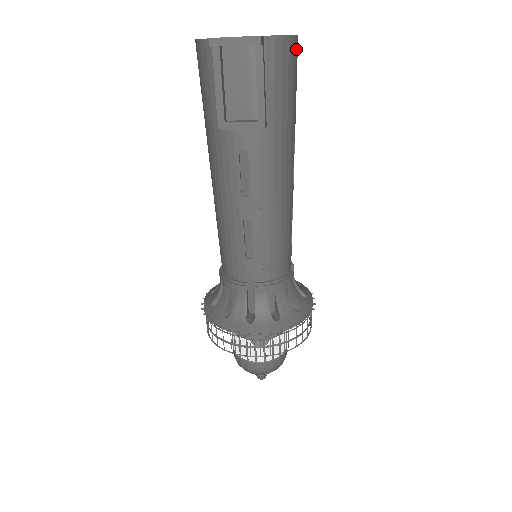
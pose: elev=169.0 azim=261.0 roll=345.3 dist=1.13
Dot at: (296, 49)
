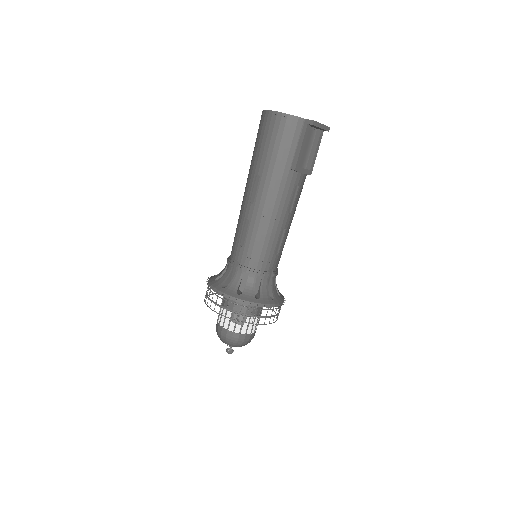
Dot at: occluded
